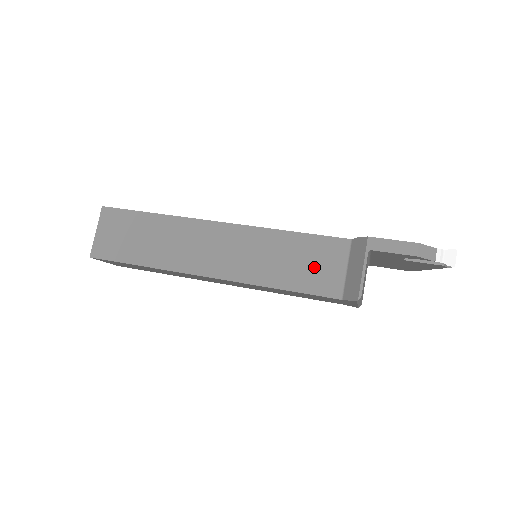
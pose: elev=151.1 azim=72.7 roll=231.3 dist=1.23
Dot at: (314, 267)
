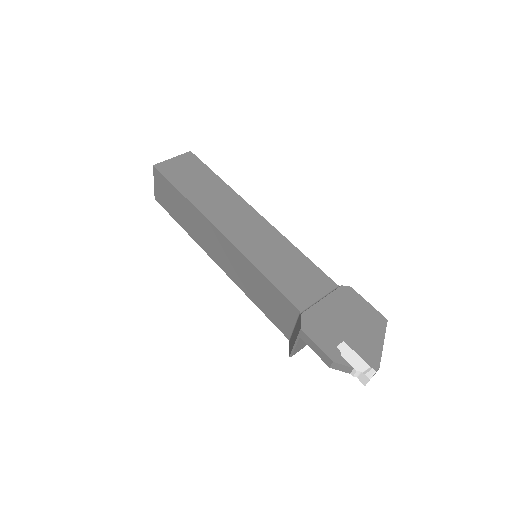
Dot at: (275, 309)
